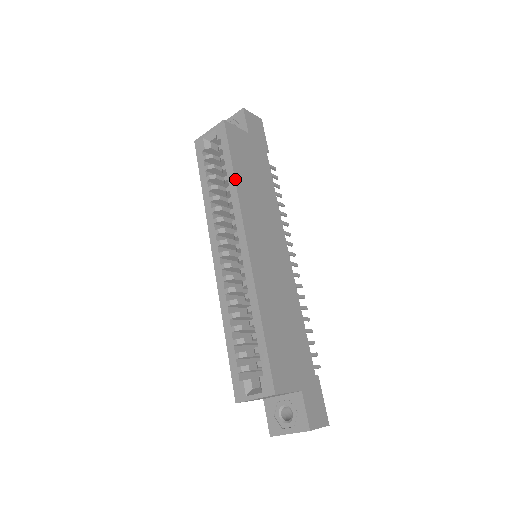
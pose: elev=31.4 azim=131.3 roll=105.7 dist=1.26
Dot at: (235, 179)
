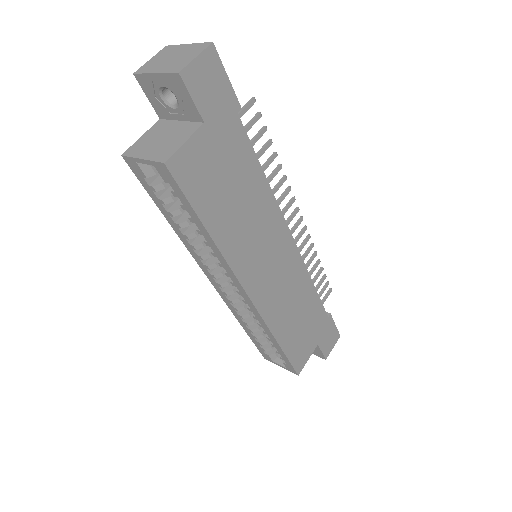
Dot at: (214, 241)
